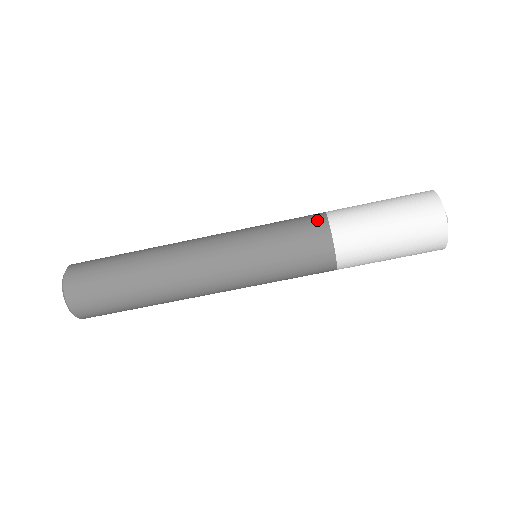
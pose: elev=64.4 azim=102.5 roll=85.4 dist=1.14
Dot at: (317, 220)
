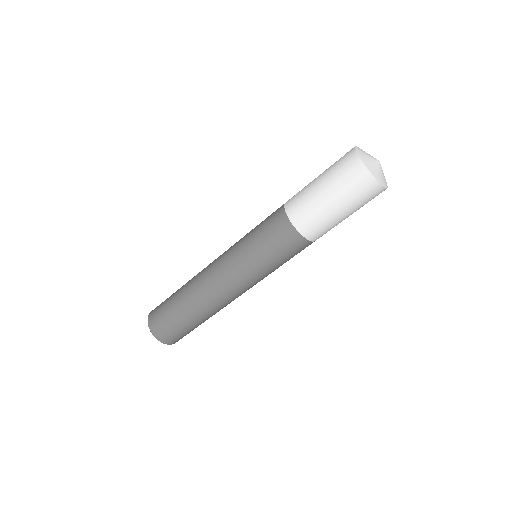
Dot at: (279, 208)
